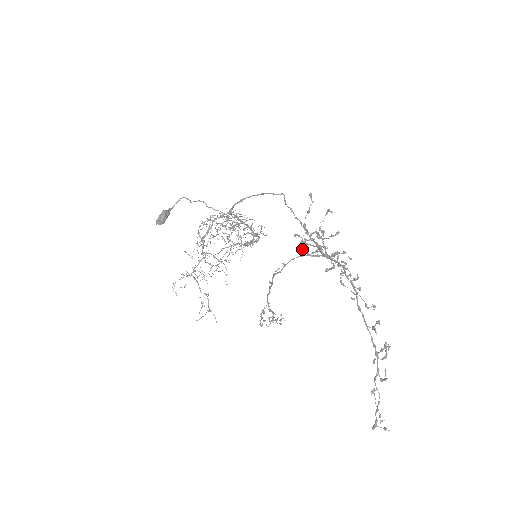
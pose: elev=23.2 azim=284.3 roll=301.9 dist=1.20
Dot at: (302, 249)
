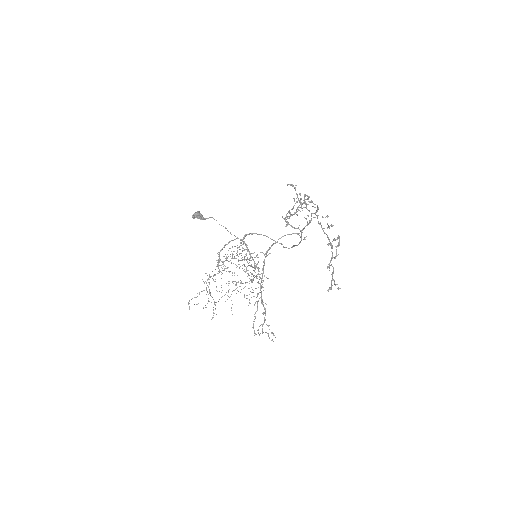
Dot at: (286, 221)
